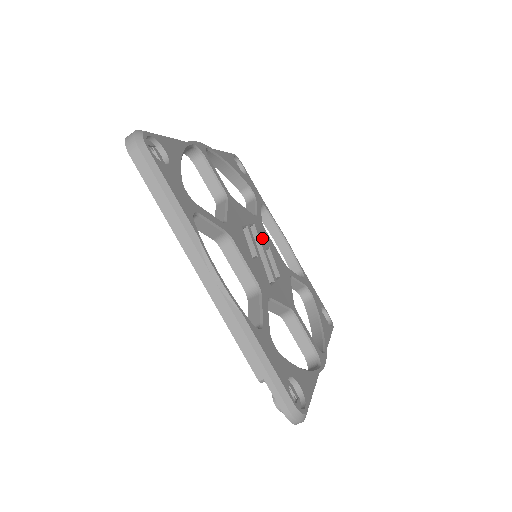
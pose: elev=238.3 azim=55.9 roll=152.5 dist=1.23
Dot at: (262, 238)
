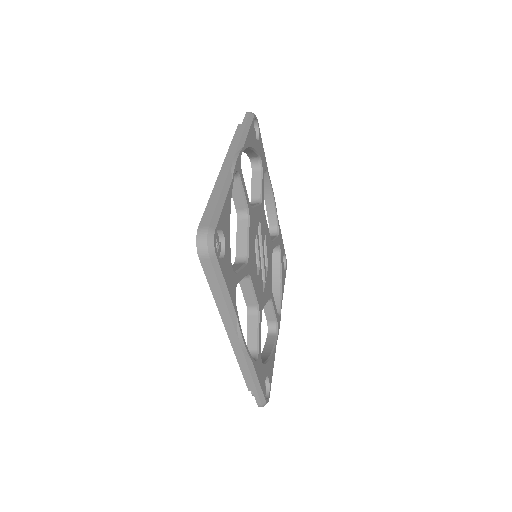
Dot at: (263, 232)
